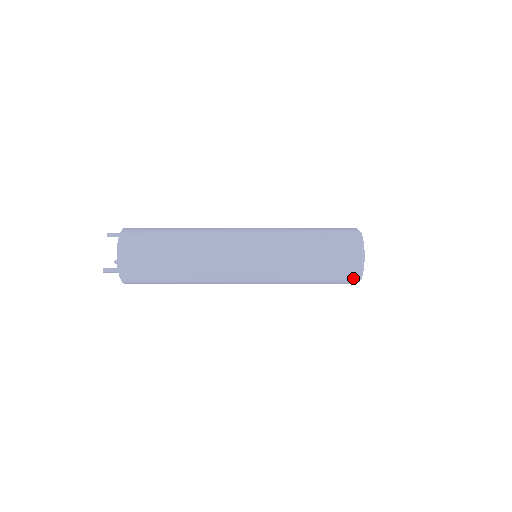
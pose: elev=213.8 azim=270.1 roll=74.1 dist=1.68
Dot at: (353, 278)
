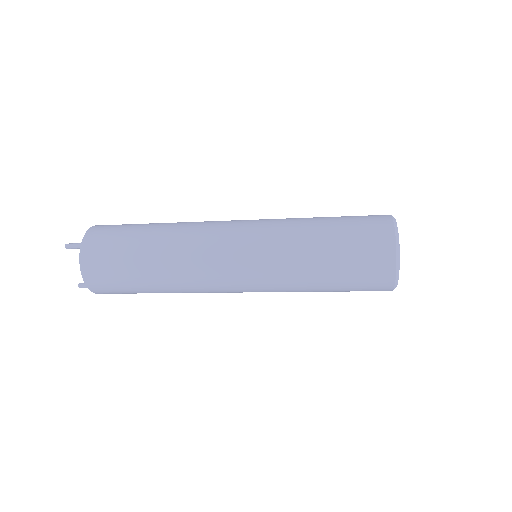
Dot at: occluded
